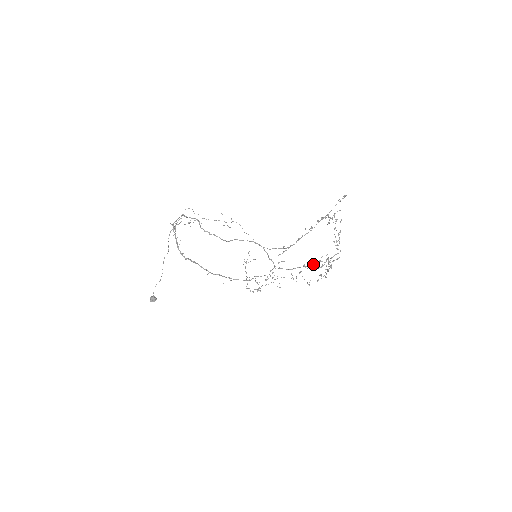
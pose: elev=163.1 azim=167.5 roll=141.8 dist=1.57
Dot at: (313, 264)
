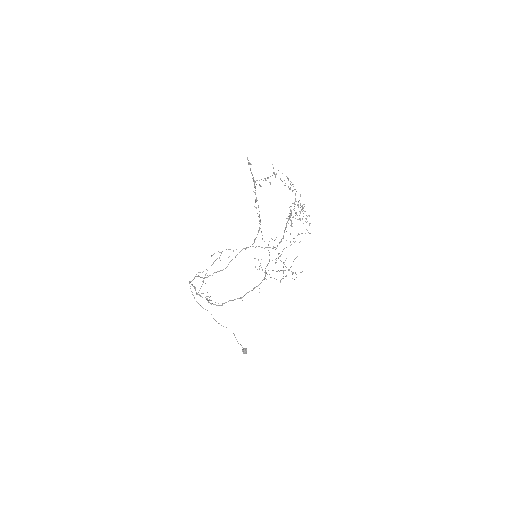
Dot at: (288, 219)
